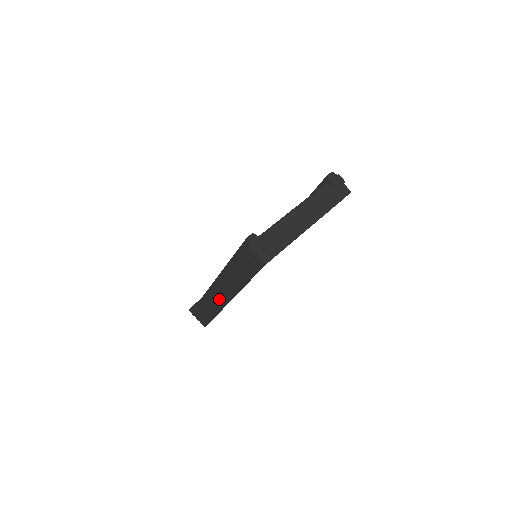
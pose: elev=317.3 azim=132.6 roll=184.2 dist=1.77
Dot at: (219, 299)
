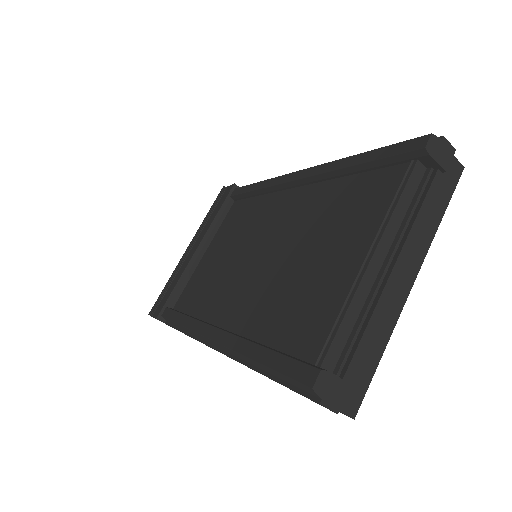
Dot at: occluded
